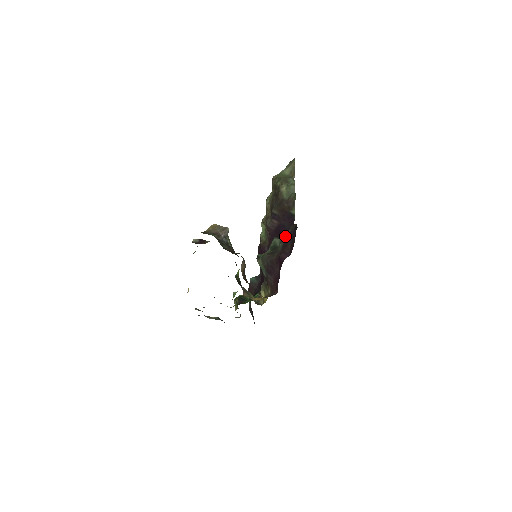
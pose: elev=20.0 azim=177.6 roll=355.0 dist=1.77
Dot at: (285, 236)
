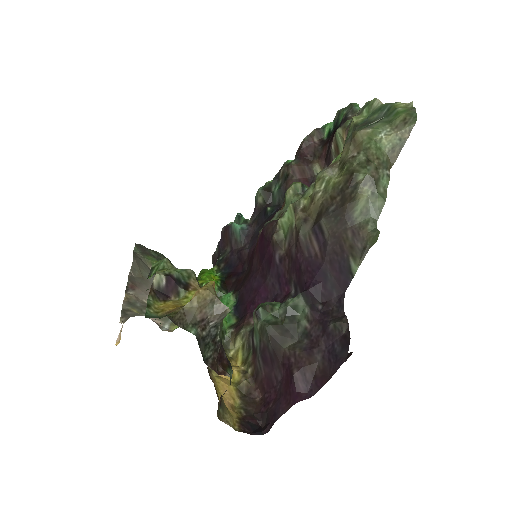
Dot at: (318, 313)
